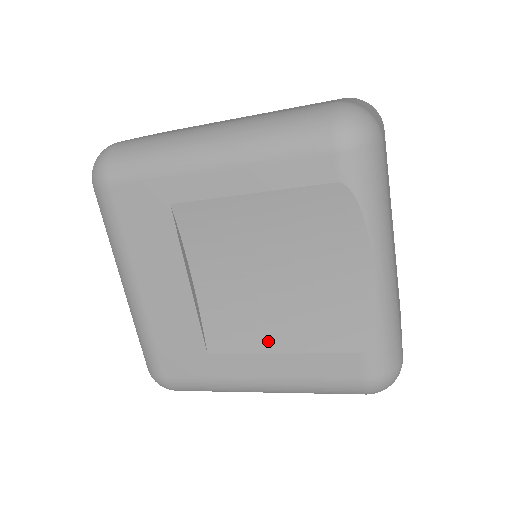
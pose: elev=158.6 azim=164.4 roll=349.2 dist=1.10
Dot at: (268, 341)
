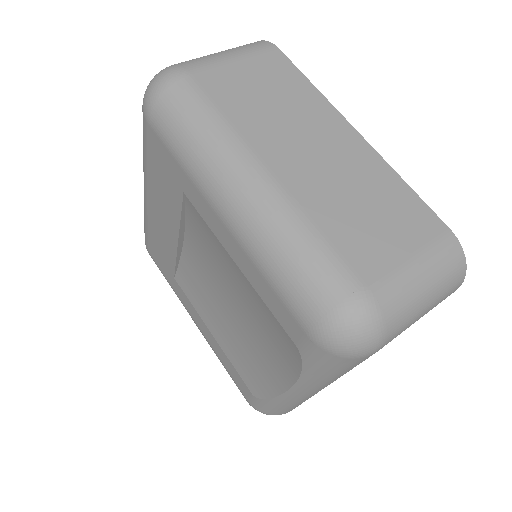
Dot at: (209, 321)
